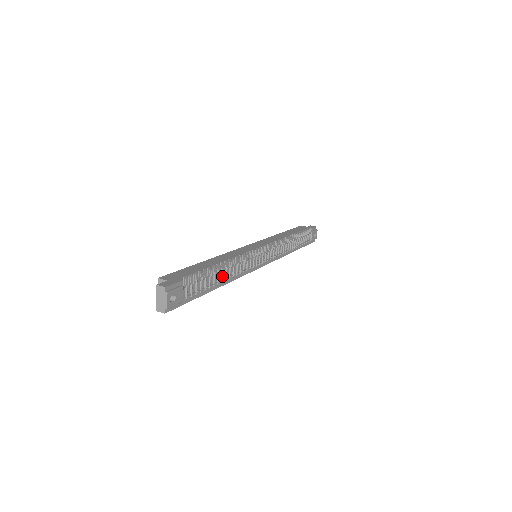
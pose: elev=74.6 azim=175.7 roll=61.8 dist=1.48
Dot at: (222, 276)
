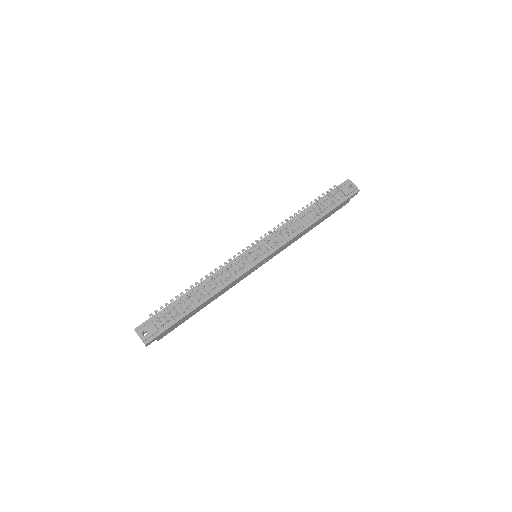
Dot at: (200, 294)
